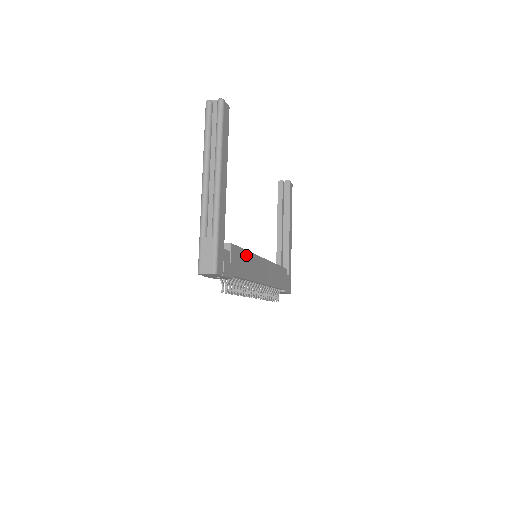
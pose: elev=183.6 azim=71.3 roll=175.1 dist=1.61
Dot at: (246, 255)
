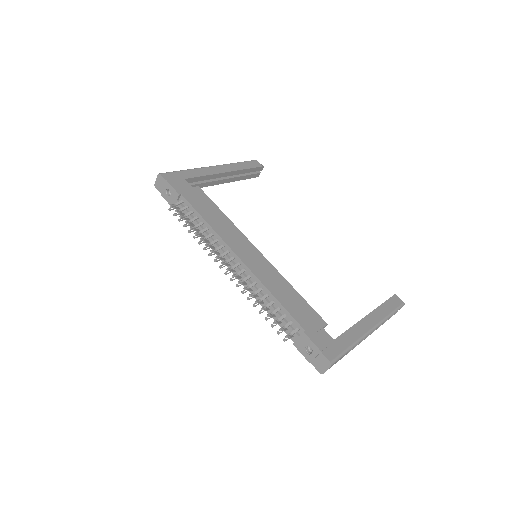
Dot at: (219, 212)
